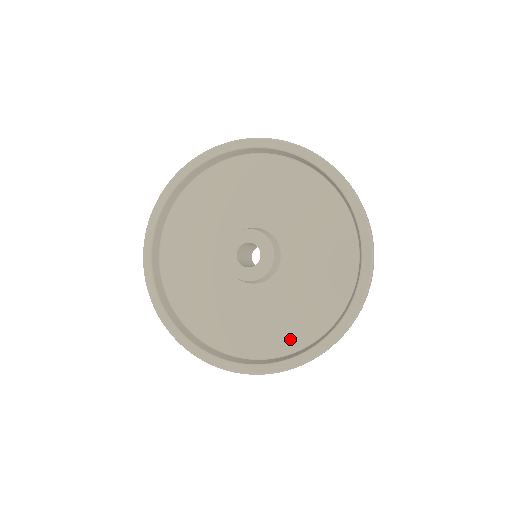
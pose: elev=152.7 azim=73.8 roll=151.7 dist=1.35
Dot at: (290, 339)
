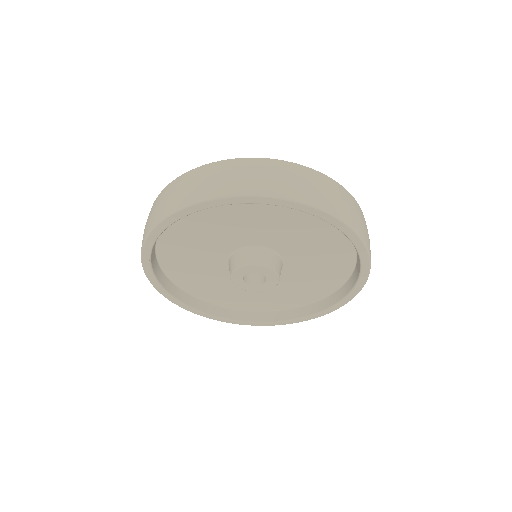
Dot at: (297, 301)
